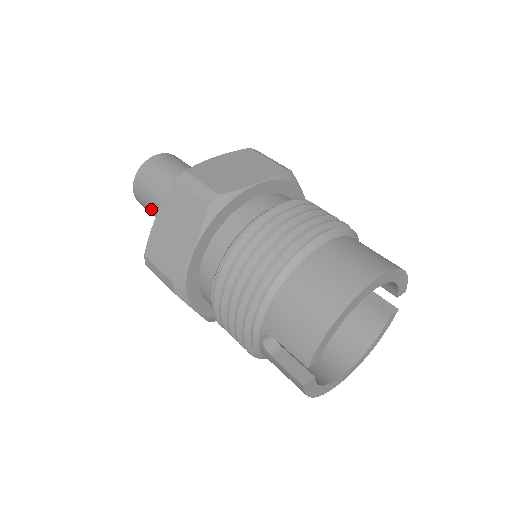
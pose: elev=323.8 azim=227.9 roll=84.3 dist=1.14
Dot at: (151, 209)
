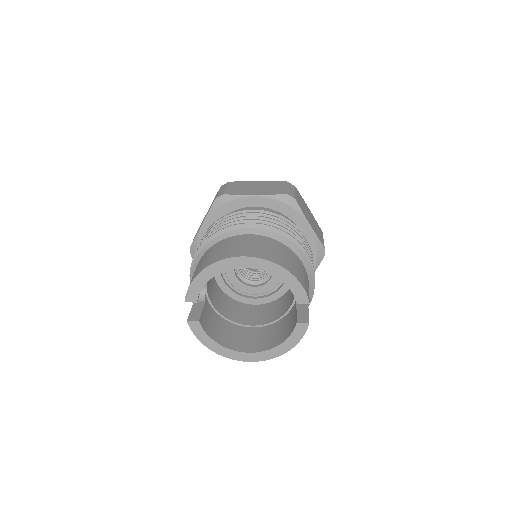
Dot at: occluded
